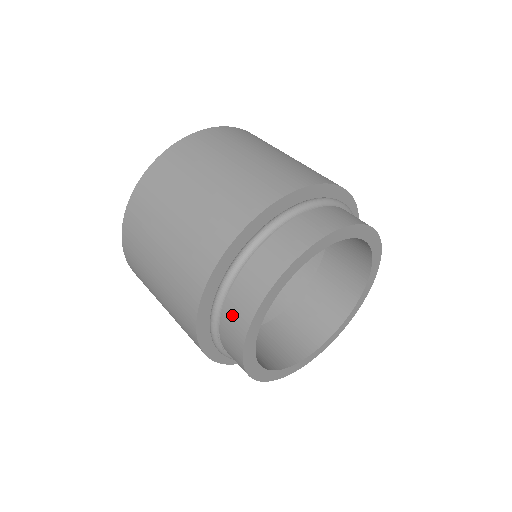
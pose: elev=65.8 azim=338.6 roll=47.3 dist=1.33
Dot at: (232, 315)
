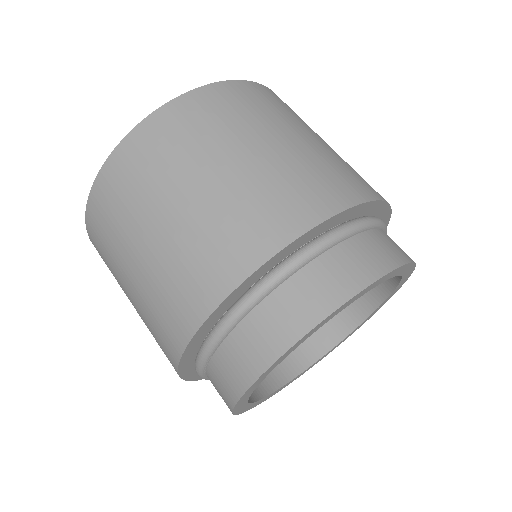
Dot at: (243, 346)
